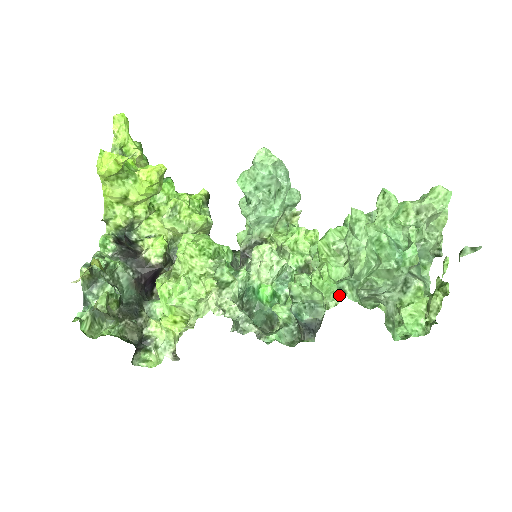
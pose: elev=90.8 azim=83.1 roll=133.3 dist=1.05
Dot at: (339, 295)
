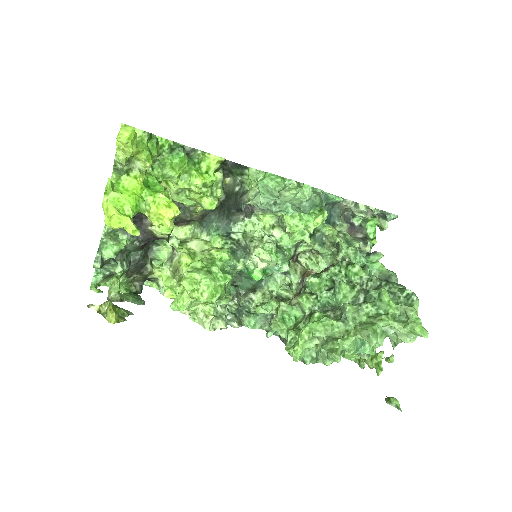
Dot at: (302, 361)
